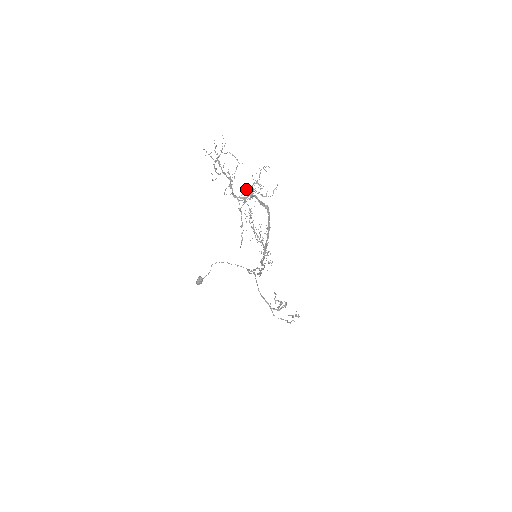
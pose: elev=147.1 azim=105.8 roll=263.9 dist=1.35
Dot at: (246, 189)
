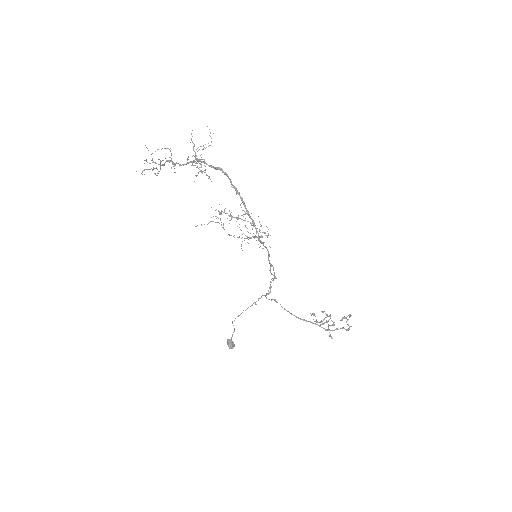
Dot at: occluded
